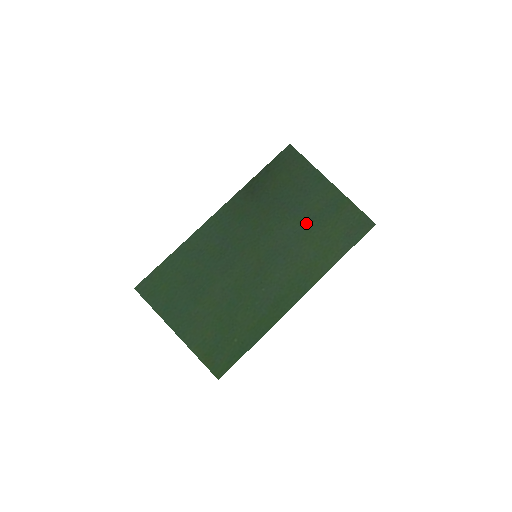
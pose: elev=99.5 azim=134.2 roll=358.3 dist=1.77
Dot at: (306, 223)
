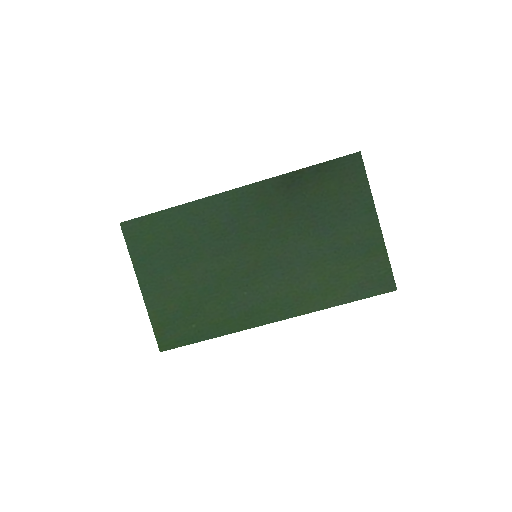
Dot at: (326, 250)
